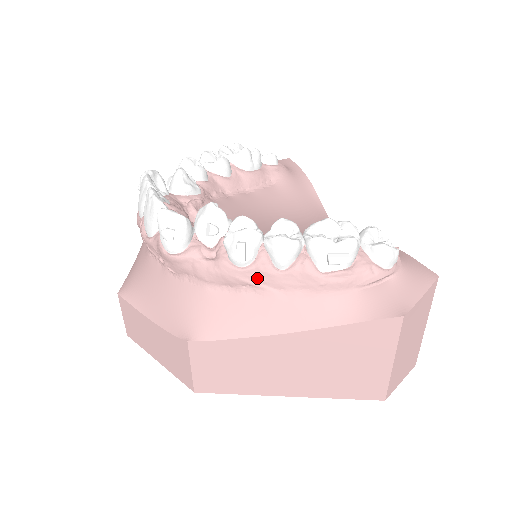
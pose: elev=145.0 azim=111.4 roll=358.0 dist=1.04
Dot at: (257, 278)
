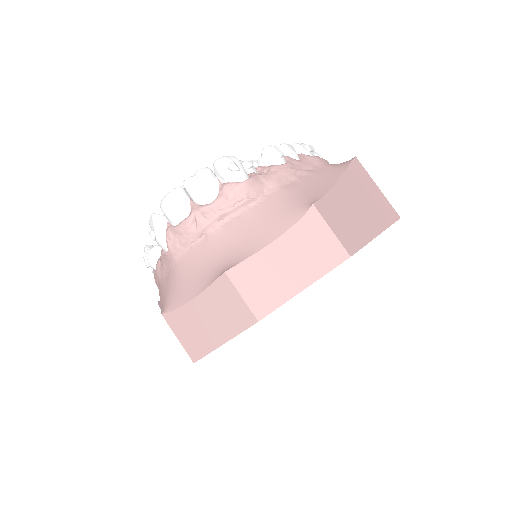
Dot at: (296, 166)
